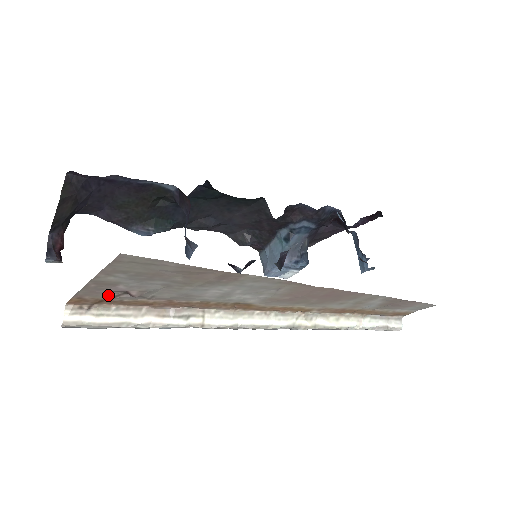
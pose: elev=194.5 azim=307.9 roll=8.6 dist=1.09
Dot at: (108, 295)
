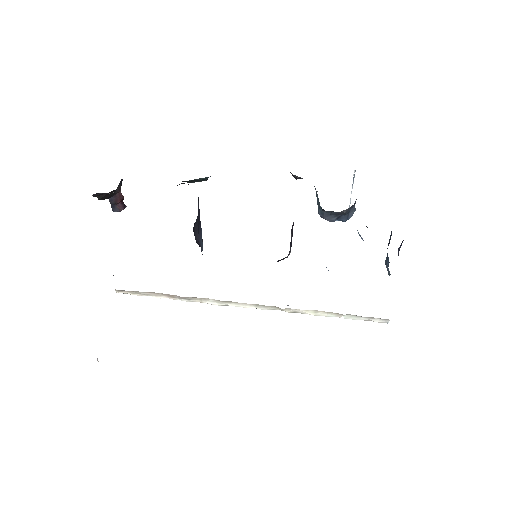
Dot at: occluded
